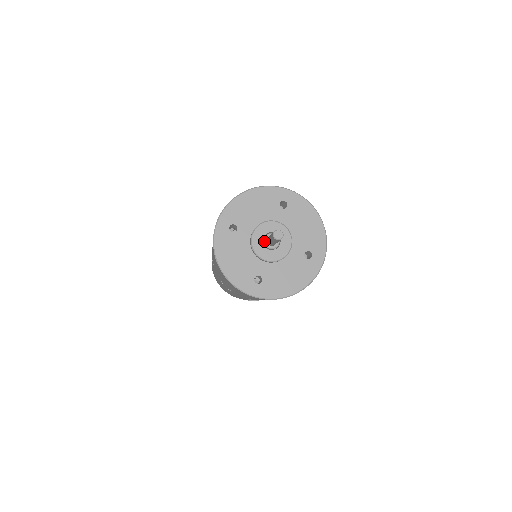
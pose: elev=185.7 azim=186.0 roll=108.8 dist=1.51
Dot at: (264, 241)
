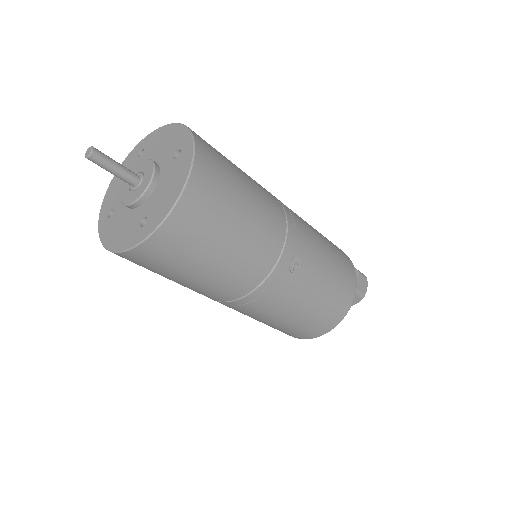
Dot at: occluded
